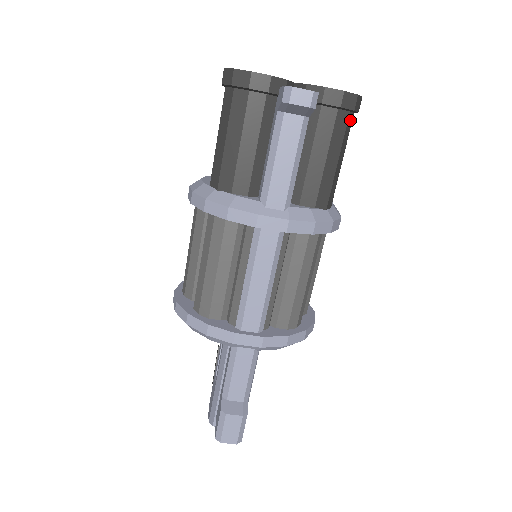
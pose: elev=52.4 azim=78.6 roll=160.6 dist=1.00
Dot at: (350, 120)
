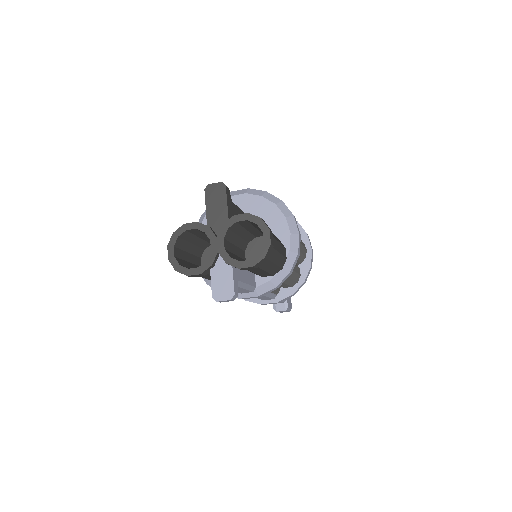
Dot at: occluded
